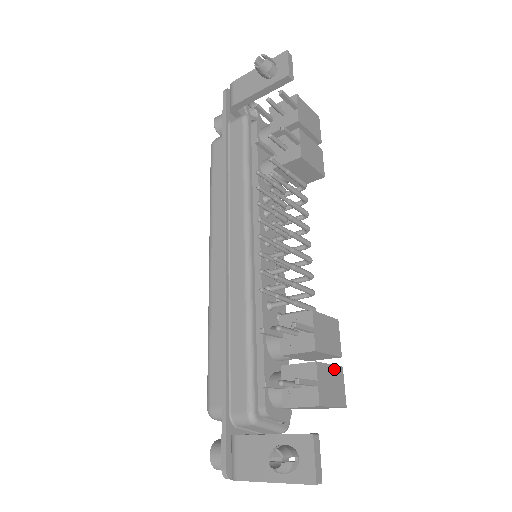
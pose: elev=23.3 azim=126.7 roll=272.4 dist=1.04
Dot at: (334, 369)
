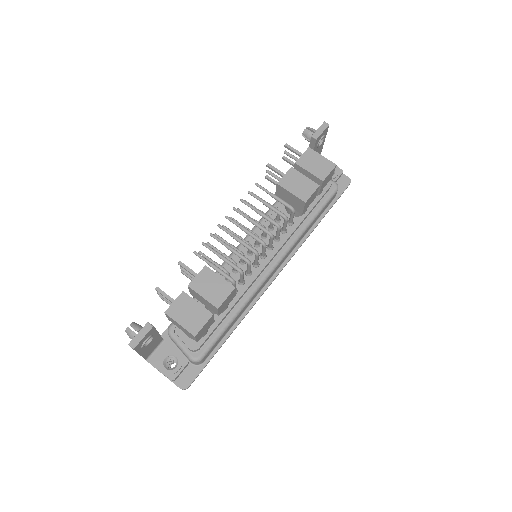
Dot at: (201, 308)
